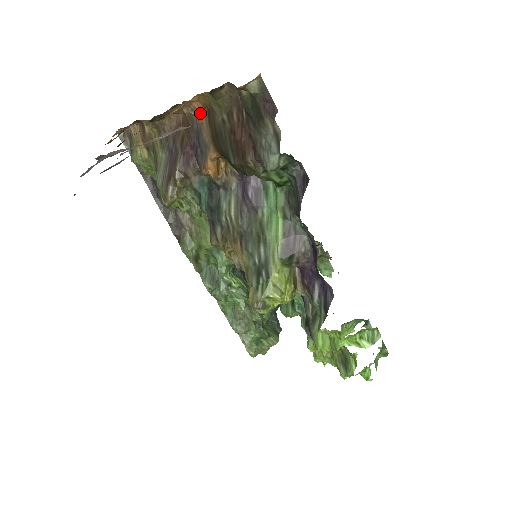
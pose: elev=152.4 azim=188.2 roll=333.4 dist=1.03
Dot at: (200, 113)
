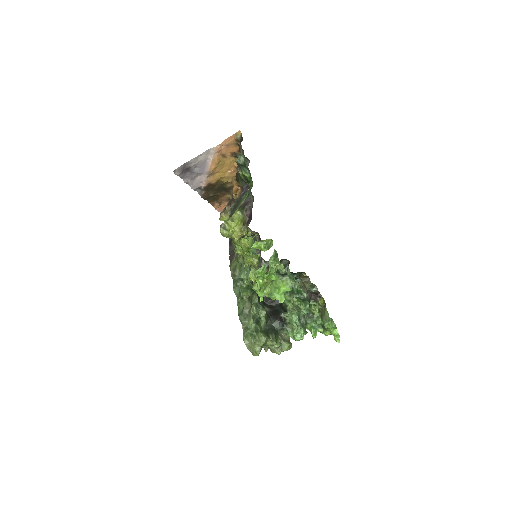
Dot at: occluded
